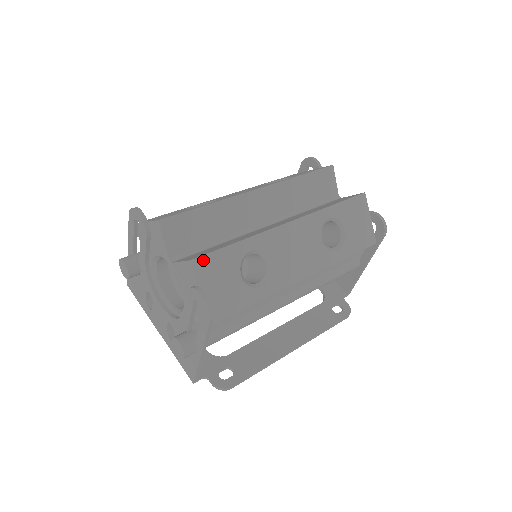
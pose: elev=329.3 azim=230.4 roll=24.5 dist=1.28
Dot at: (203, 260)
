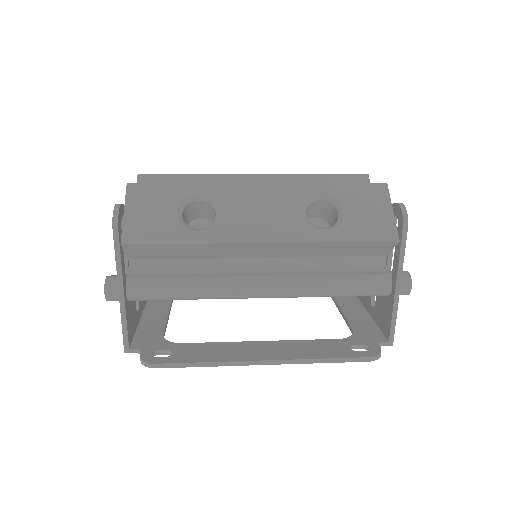
Dot at: (141, 187)
